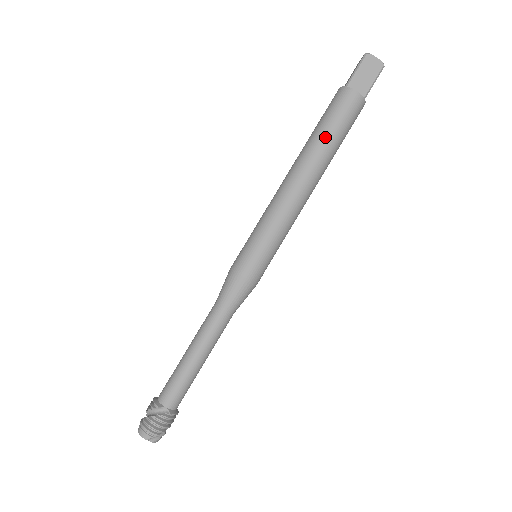
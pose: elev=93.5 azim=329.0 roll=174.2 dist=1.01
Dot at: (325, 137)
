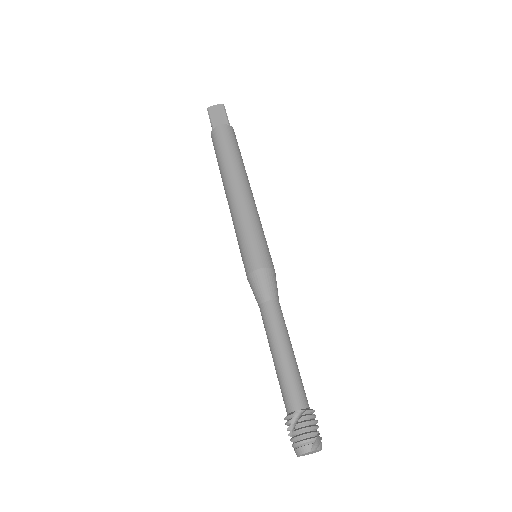
Dot at: (227, 158)
